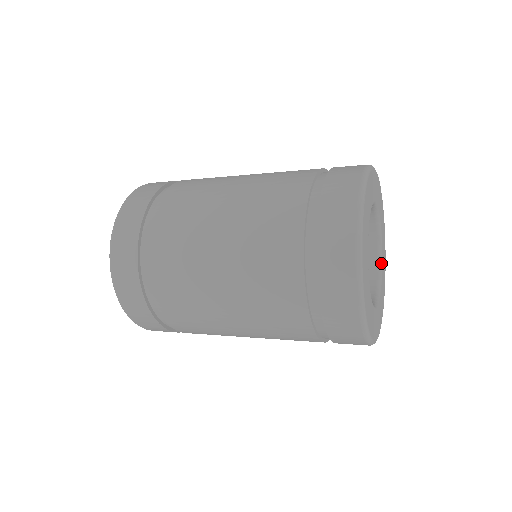
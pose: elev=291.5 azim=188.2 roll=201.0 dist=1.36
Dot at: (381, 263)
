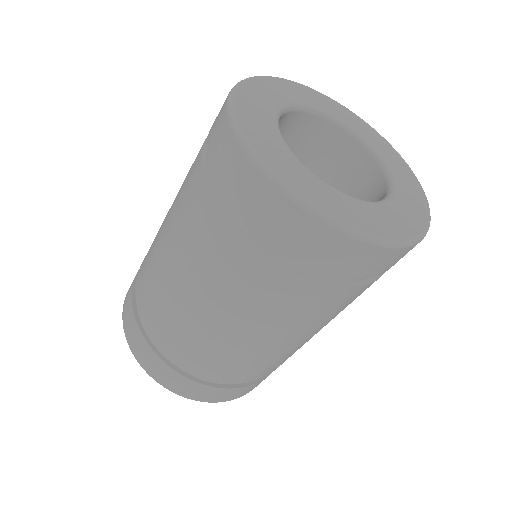
Dot at: (390, 196)
